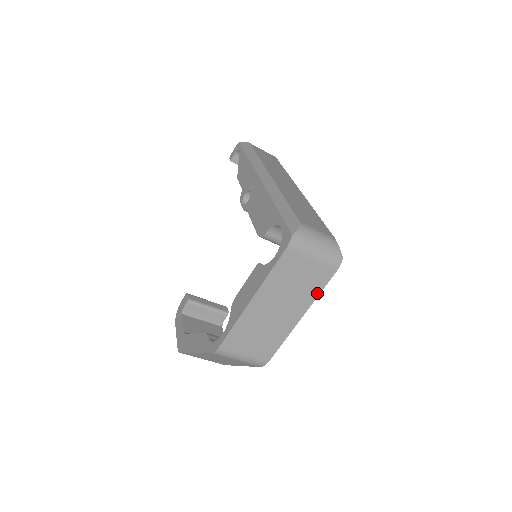
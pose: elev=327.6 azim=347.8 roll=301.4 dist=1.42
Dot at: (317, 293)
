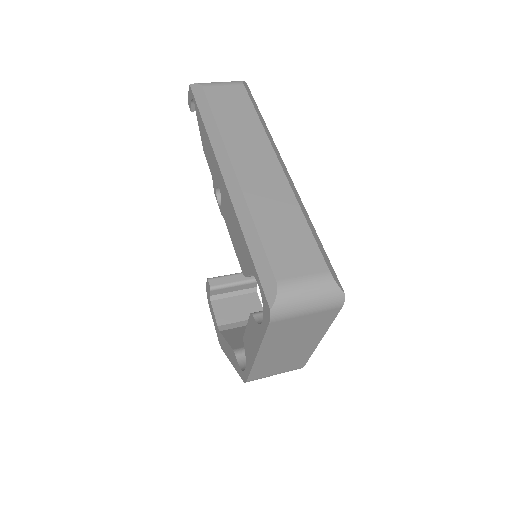
Dot at: (328, 325)
